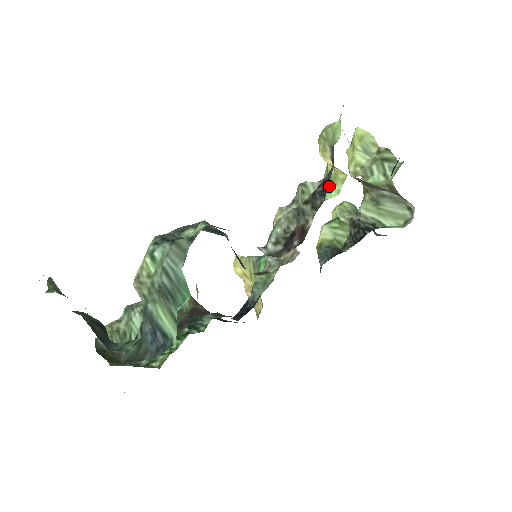
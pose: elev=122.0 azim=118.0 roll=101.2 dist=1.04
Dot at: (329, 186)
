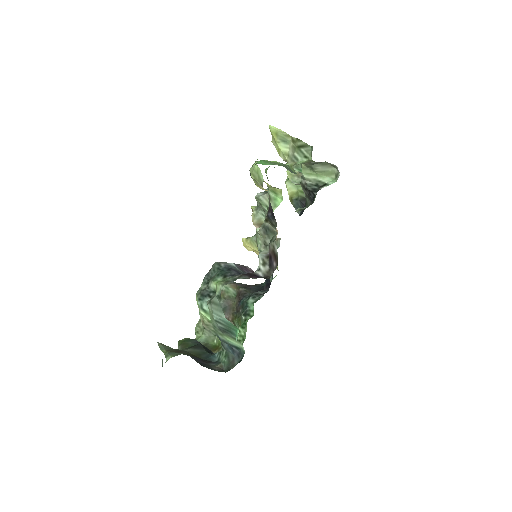
Dot at: (274, 195)
